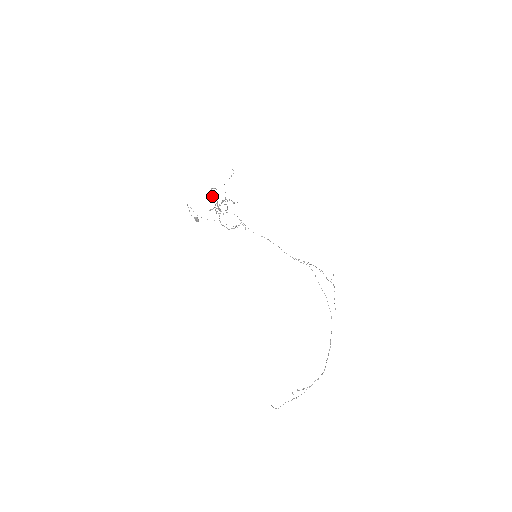
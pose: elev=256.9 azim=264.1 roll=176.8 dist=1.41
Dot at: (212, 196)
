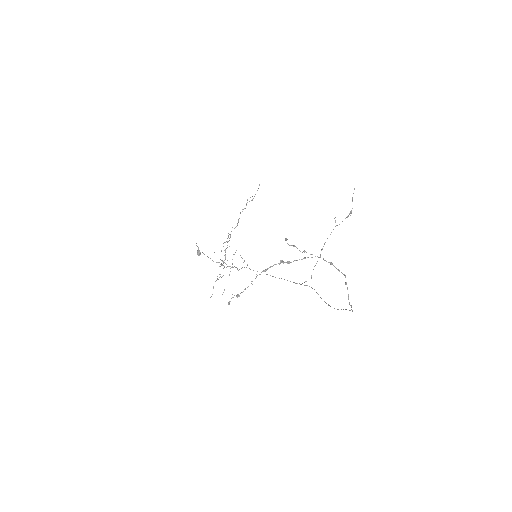
Dot at: occluded
